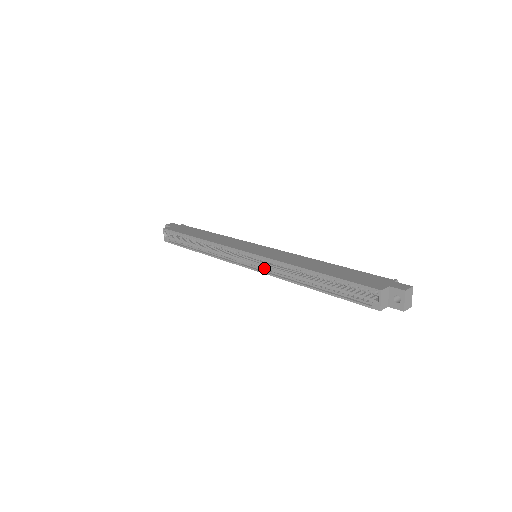
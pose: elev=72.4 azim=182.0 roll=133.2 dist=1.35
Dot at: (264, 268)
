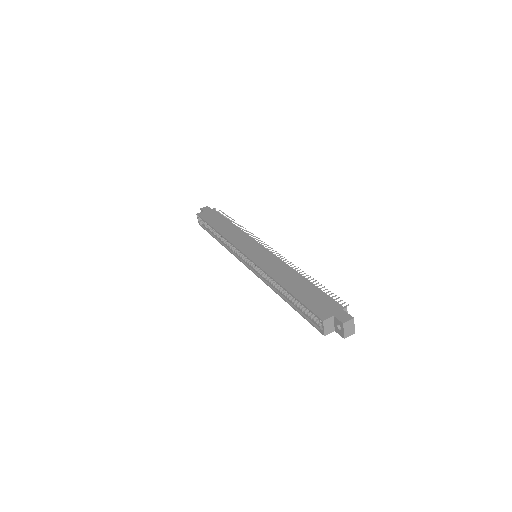
Dot at: (258, 271)
